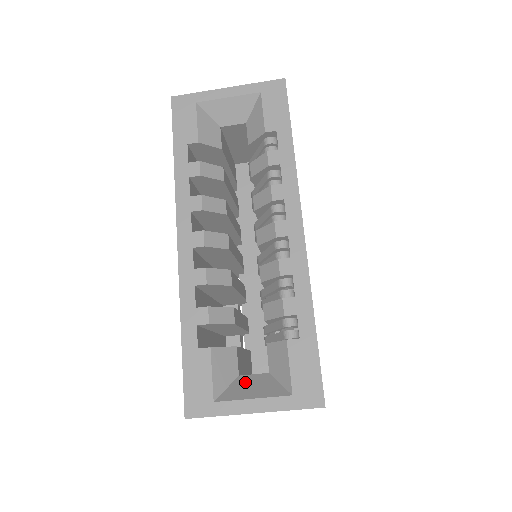
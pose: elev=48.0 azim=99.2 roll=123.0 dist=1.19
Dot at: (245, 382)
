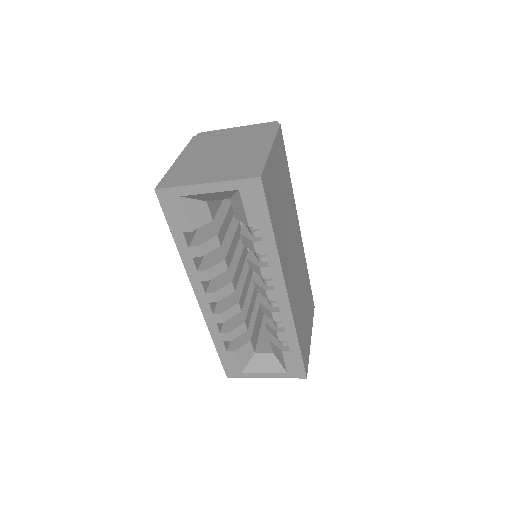
Dot at: (259, 359)
